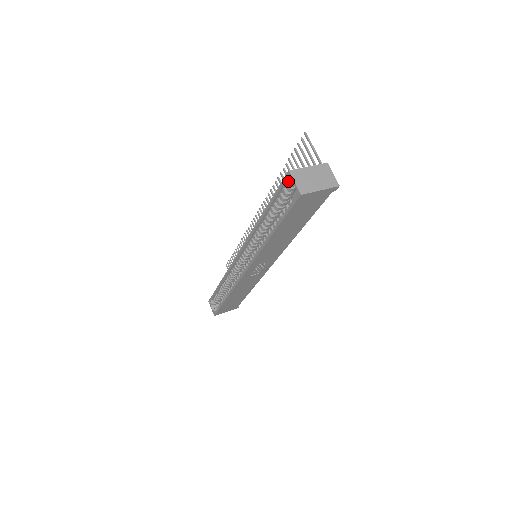
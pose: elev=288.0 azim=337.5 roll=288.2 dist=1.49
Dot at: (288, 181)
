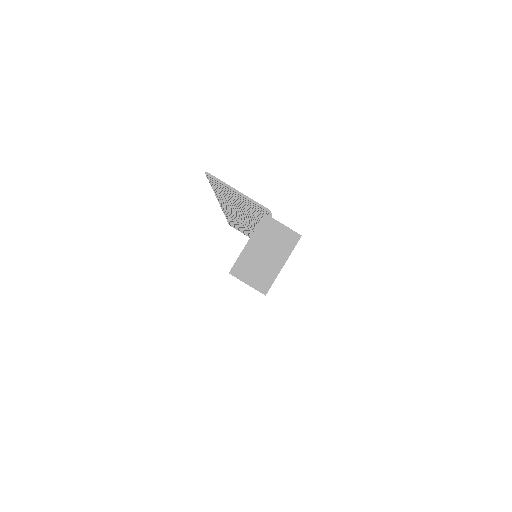
Dot at: occluded
